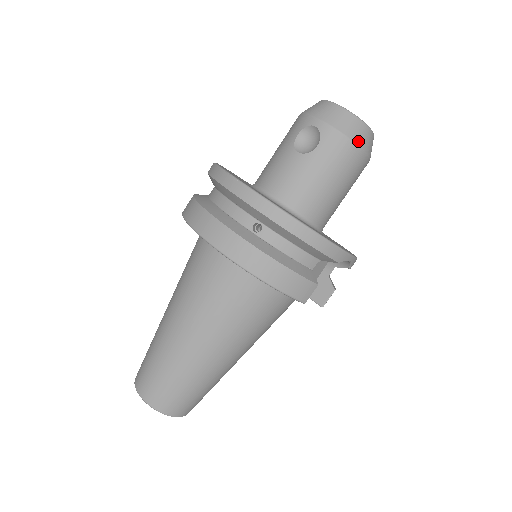
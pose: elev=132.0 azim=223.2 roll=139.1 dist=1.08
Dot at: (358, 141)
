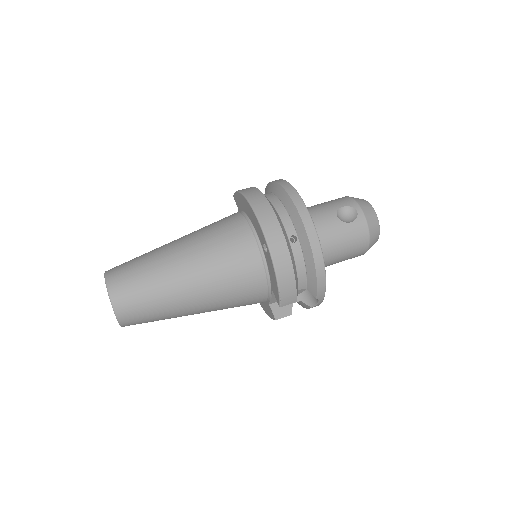
Dot at: (371, 239)
